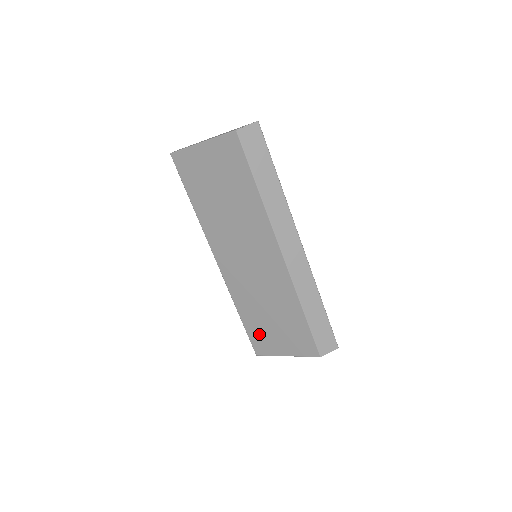
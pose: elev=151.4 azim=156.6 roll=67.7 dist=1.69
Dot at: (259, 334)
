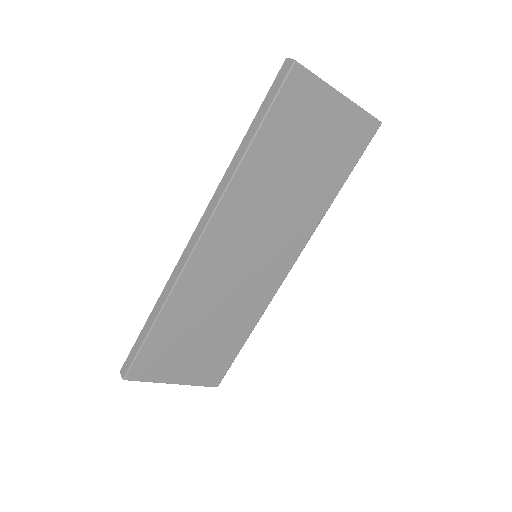
Dot at: (162, 351)
